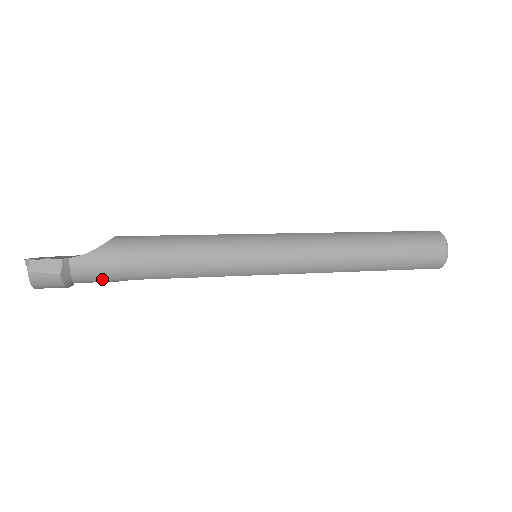
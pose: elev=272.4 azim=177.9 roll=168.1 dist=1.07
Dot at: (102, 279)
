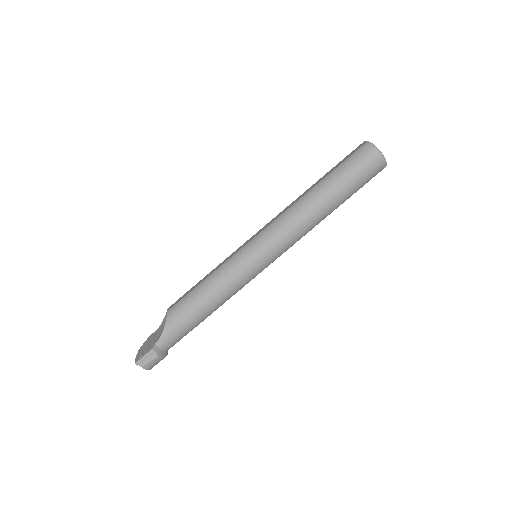
Dot at: occluded
